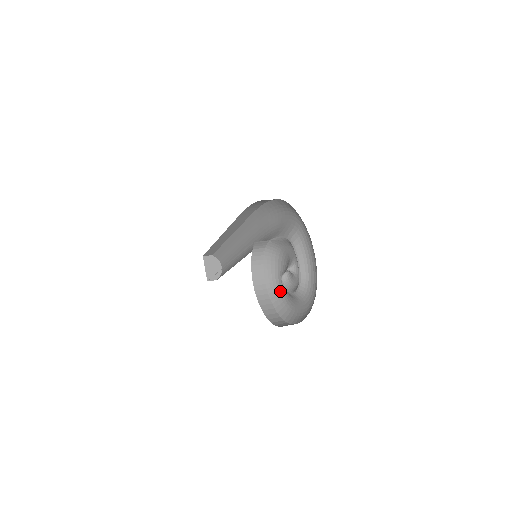
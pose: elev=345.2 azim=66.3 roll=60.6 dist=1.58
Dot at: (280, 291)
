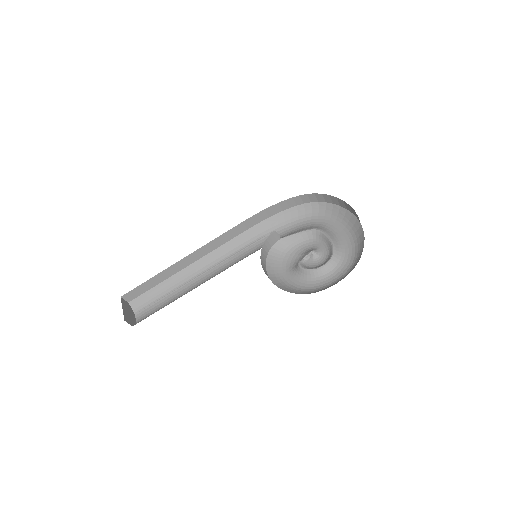
Dot at: (287, 283)
